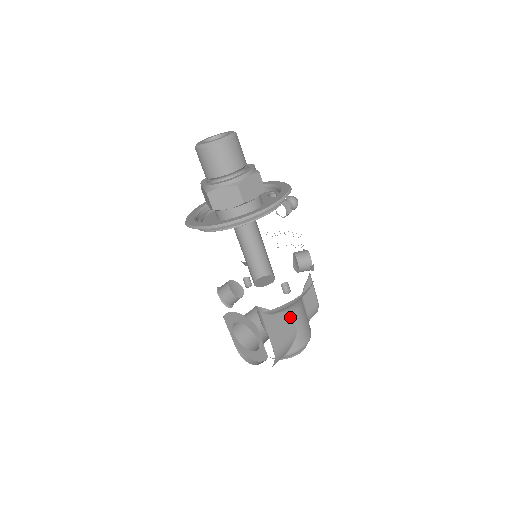
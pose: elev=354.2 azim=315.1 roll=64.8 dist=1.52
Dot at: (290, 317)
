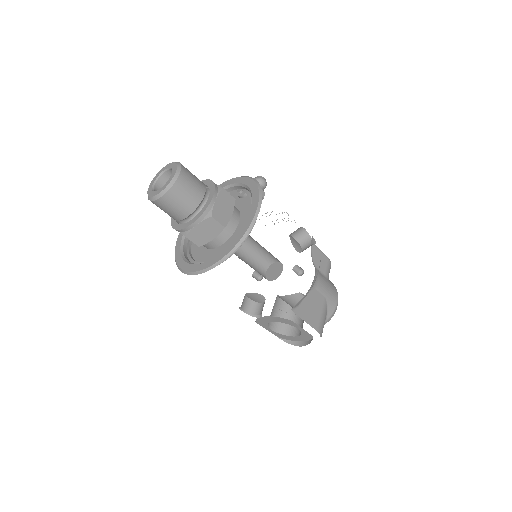
Dot at: (314, 292)
